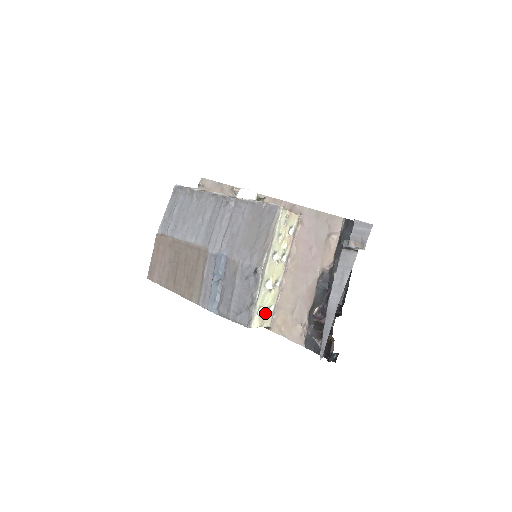
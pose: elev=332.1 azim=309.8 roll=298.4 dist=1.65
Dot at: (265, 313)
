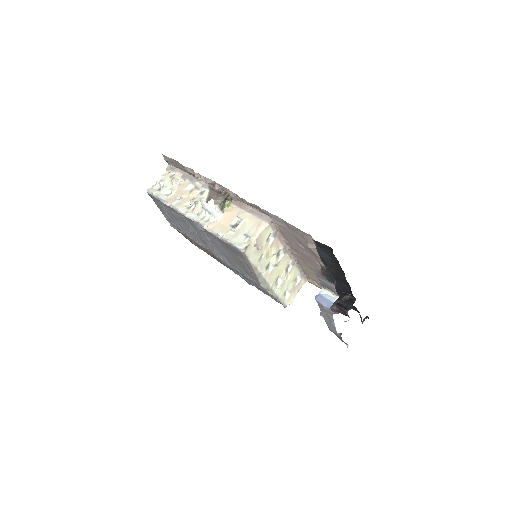
Dot at: (293, 287)
